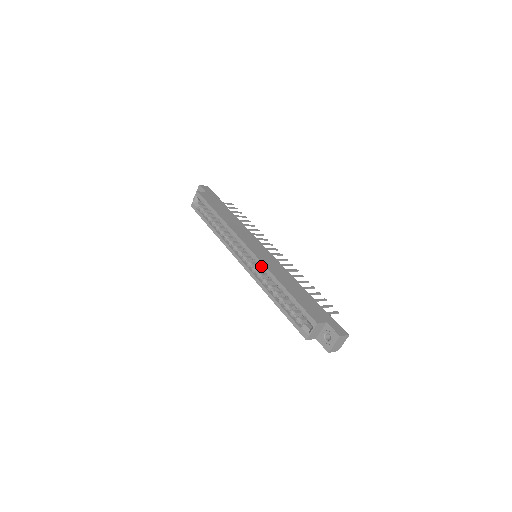
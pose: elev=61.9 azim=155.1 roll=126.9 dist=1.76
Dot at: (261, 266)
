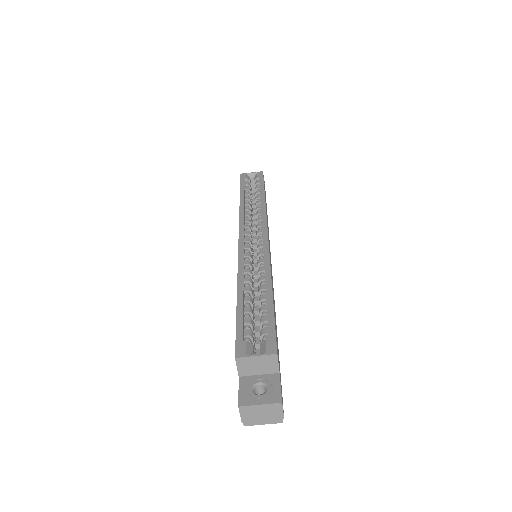
Dot at: (264, 256)
